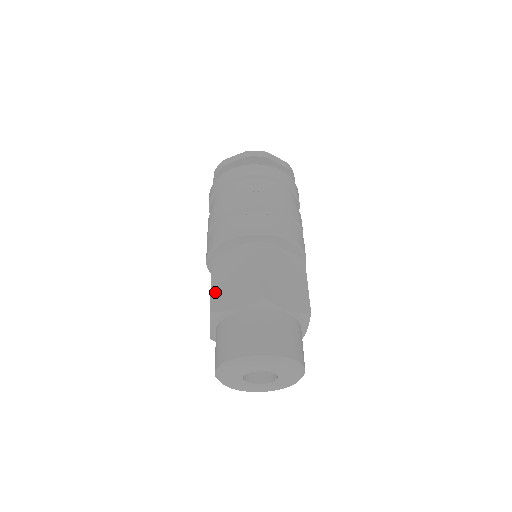
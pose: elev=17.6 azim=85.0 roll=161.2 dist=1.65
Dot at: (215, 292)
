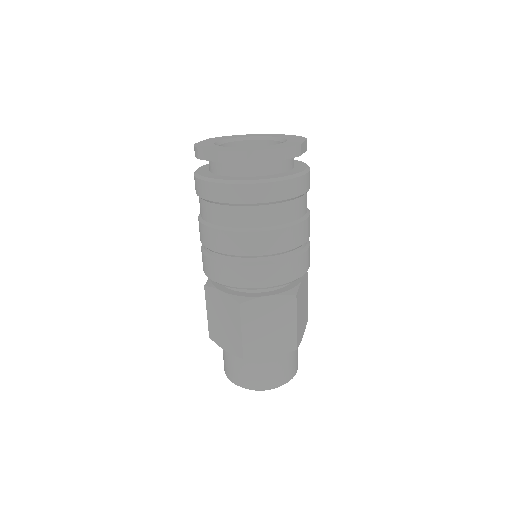
Dot at: (247, 341)
